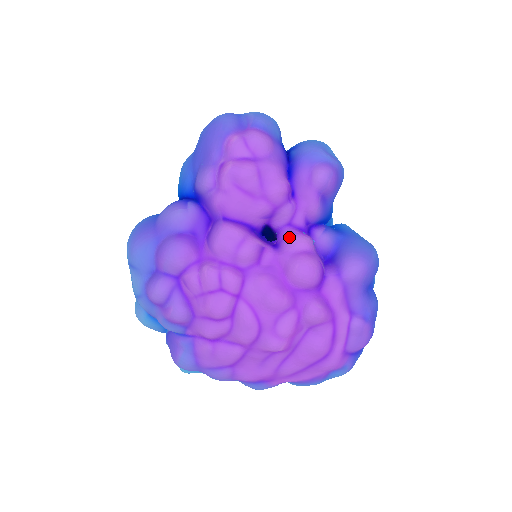
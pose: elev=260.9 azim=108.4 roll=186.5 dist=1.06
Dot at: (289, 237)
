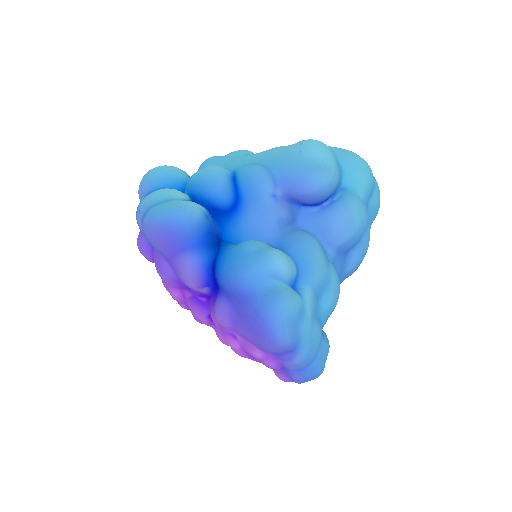
Dot at: occluded
